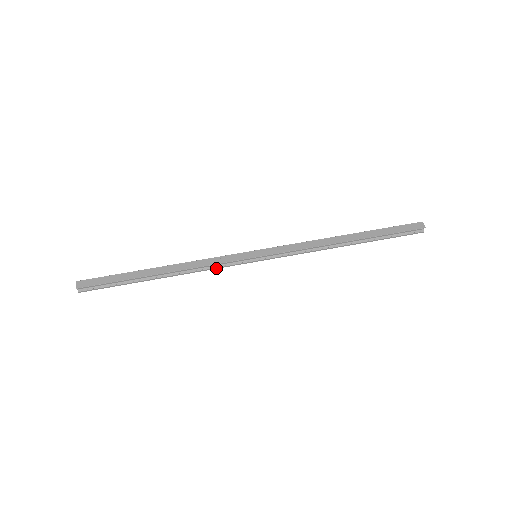
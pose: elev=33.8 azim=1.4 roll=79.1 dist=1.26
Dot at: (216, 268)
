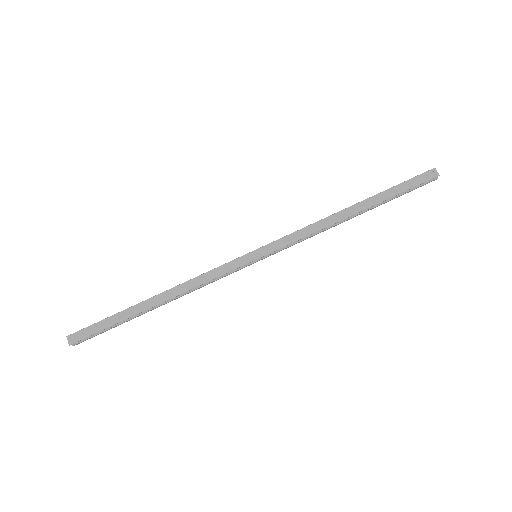
Dot at: (215, 280)
